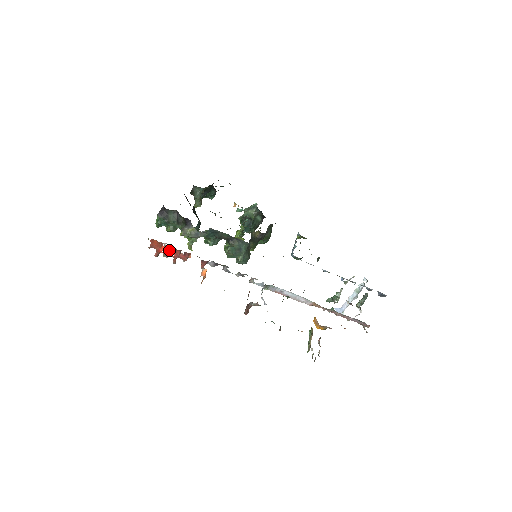
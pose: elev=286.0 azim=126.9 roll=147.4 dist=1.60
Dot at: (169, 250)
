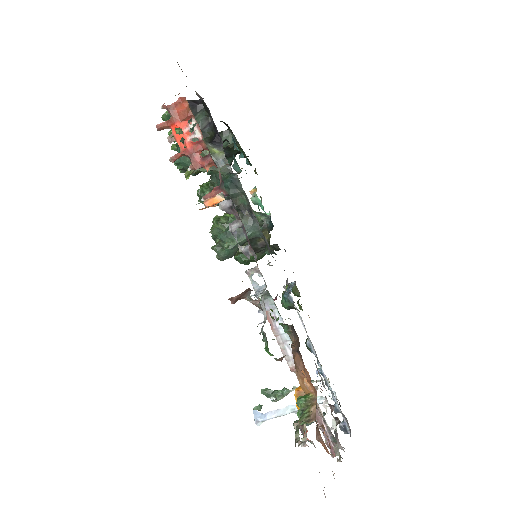
Dot at: (189, 134)
